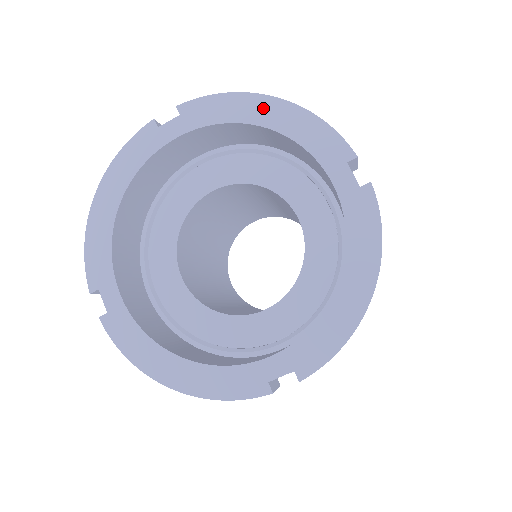
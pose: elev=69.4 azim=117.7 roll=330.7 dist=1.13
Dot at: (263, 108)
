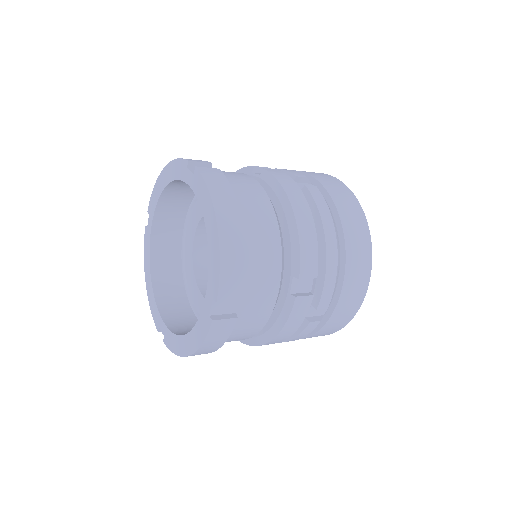
Dot at: (162, 179)
